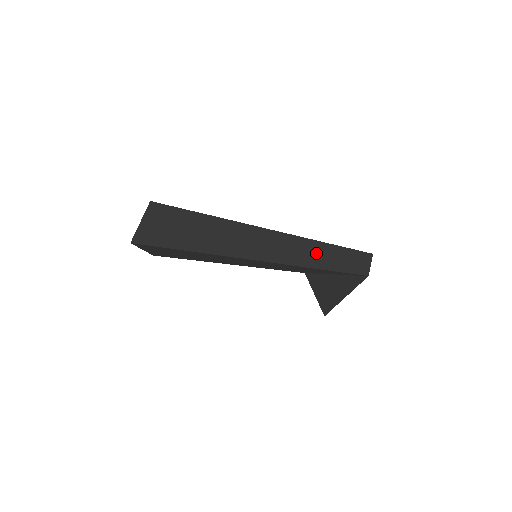
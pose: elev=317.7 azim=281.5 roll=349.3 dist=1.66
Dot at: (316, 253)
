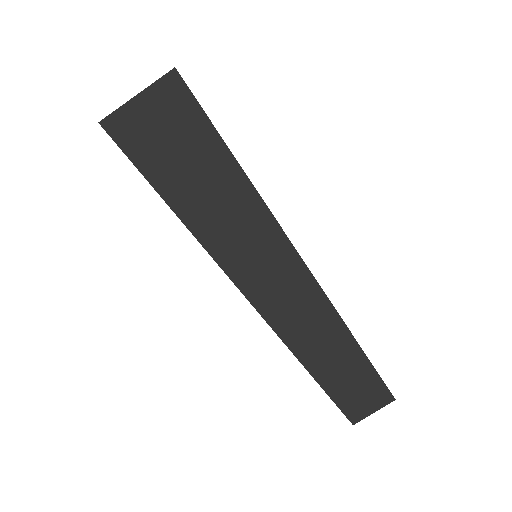
Dot at: (318, 333)
